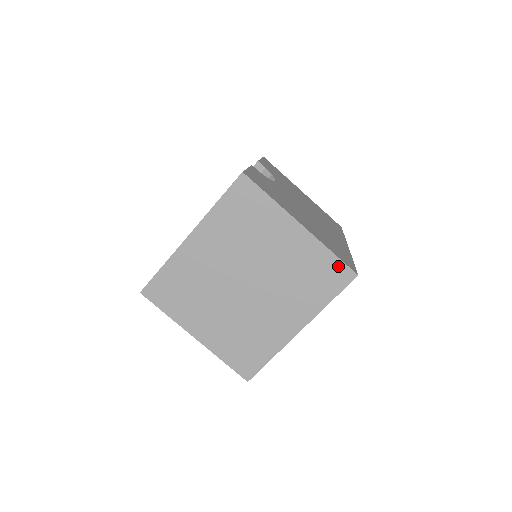
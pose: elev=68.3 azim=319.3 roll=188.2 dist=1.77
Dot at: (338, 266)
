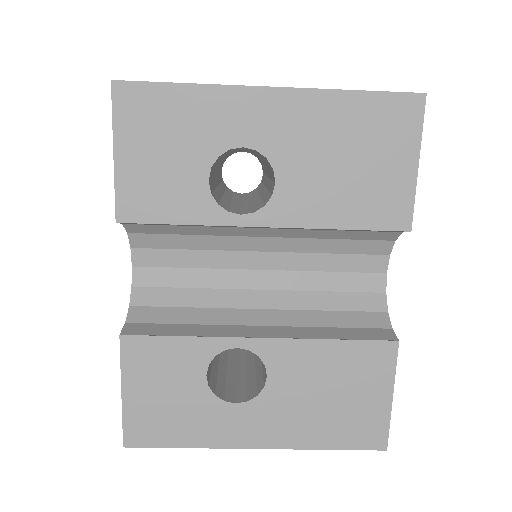
Dot at: occluded
